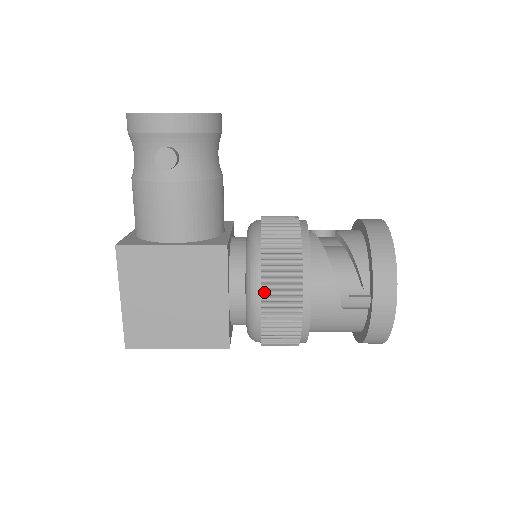
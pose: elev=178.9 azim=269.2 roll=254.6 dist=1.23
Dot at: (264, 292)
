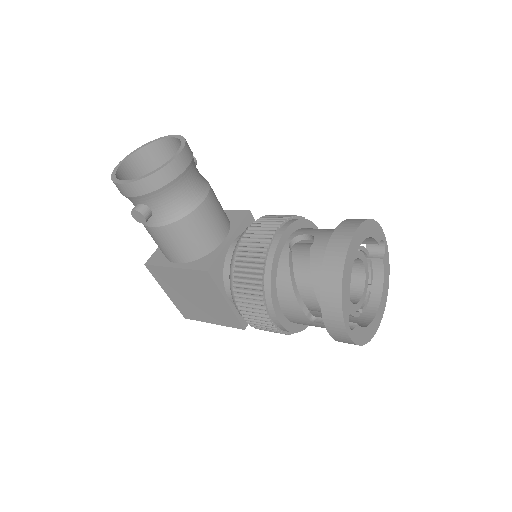
Dot at: (240, 309)
